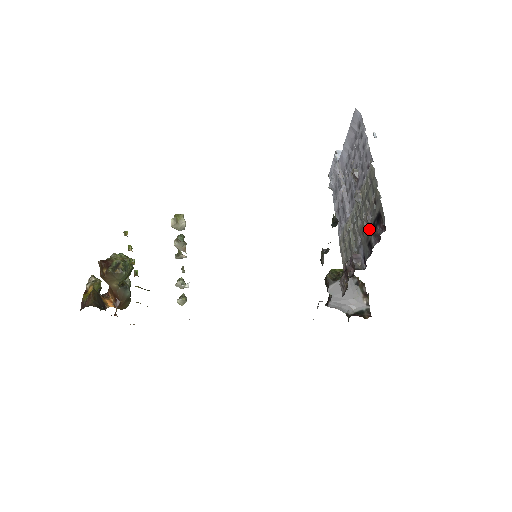
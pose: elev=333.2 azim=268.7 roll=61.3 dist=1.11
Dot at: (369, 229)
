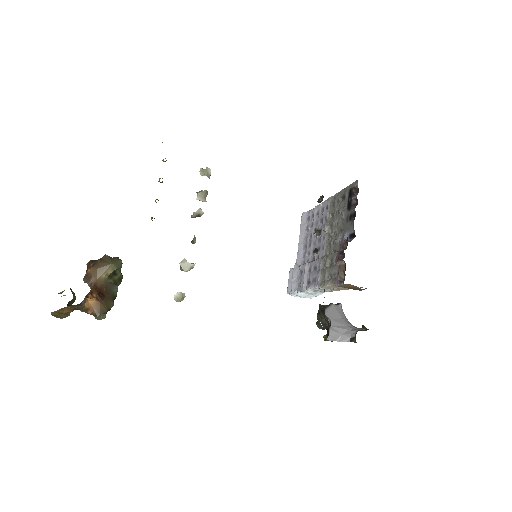
Dot at: (346, 213)
